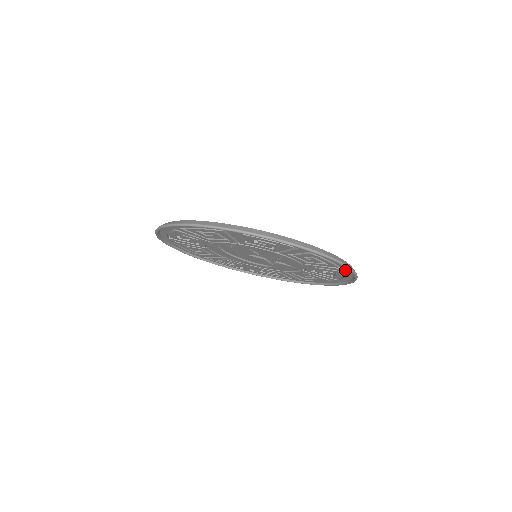
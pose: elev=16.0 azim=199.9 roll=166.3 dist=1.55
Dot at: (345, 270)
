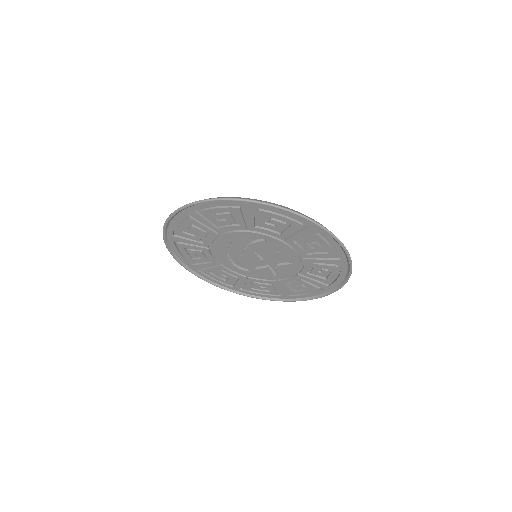
Dot at: (328, 288)
